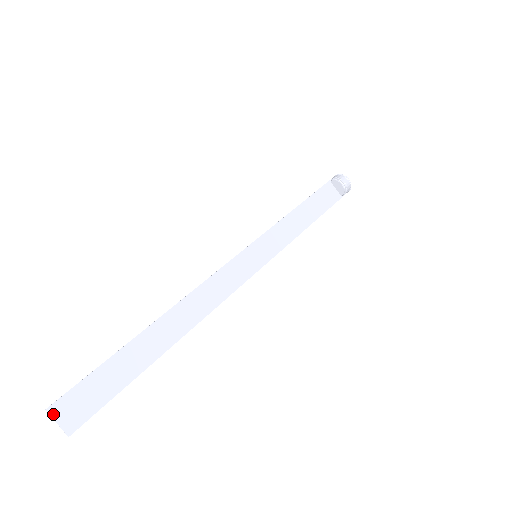
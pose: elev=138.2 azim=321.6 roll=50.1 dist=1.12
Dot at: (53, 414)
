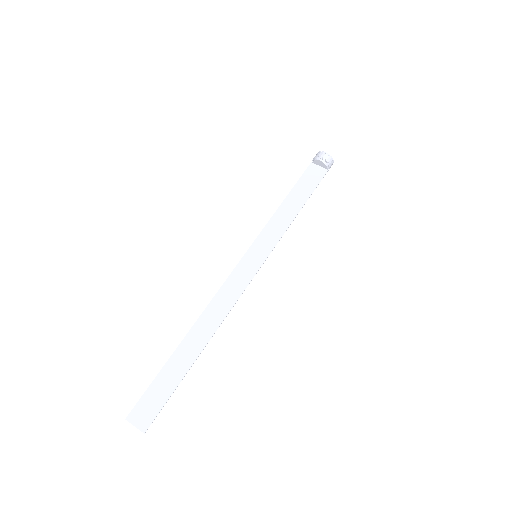
Dot at: (131, 421)
